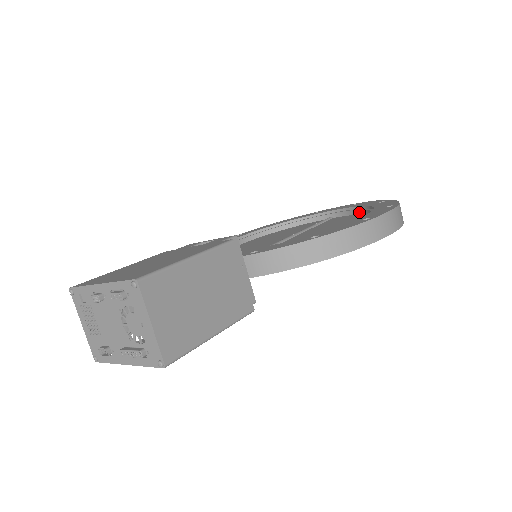
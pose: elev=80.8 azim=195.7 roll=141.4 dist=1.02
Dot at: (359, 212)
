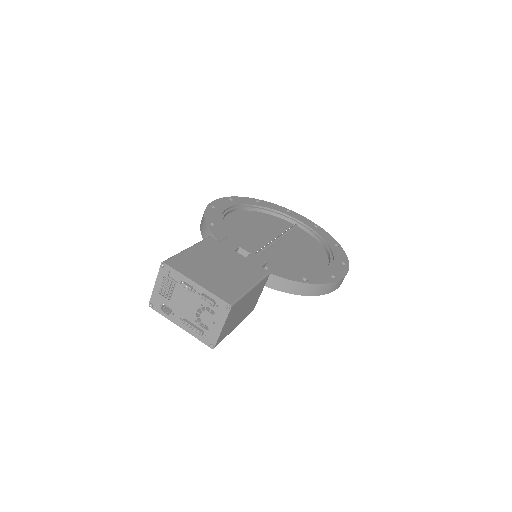
Dot at: (319, 240)
